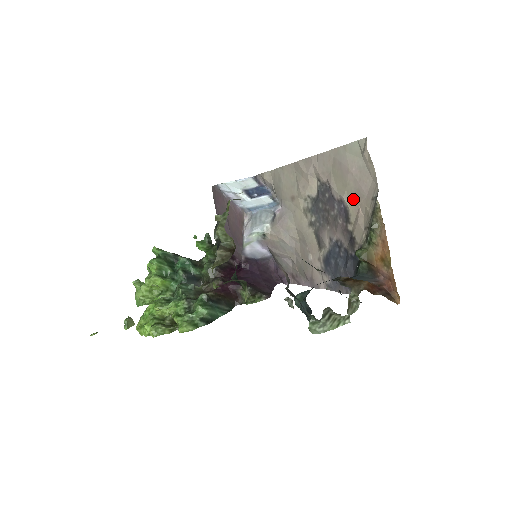
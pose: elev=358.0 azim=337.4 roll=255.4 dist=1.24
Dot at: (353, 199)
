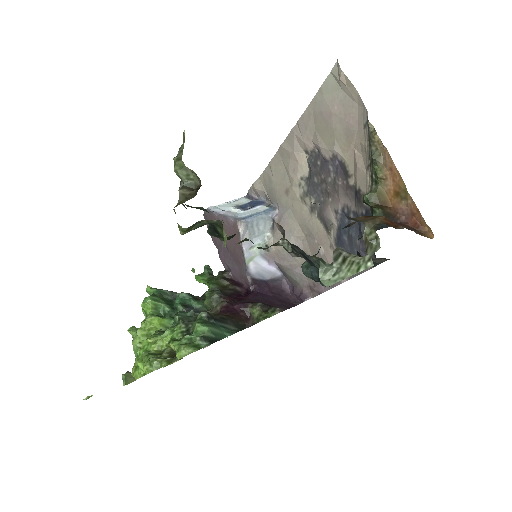
Dot at: (345, 144)
